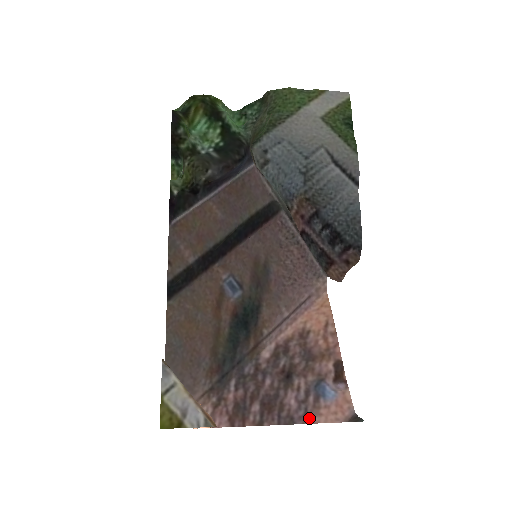
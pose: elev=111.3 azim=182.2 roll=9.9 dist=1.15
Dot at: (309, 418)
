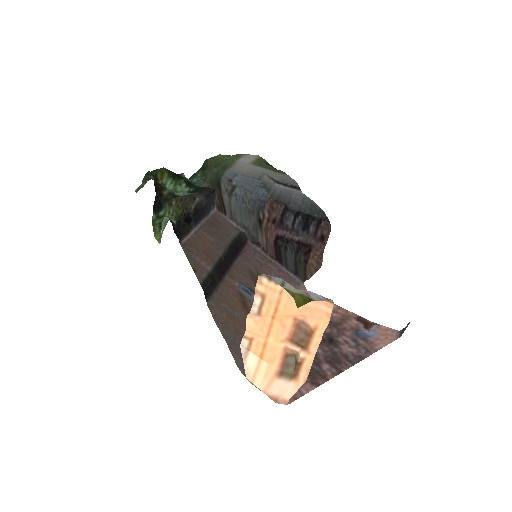
Dot at: (372, 350)
